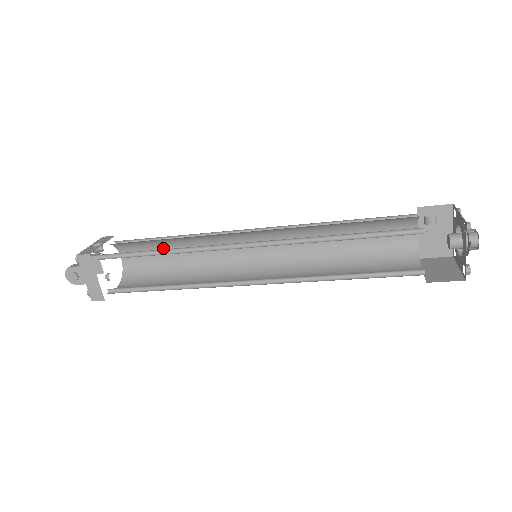
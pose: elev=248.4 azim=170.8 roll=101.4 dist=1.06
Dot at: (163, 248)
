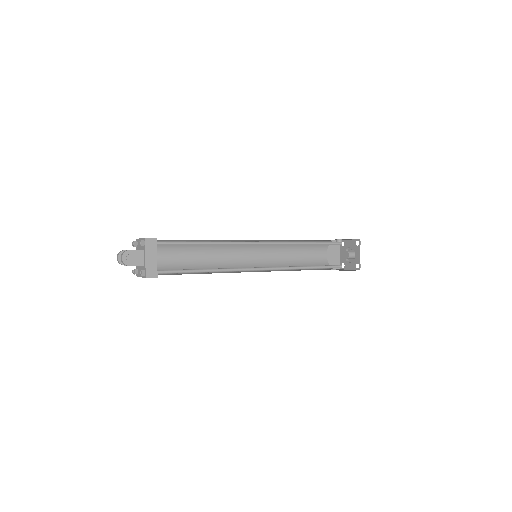
Dot at: (184, 251)
